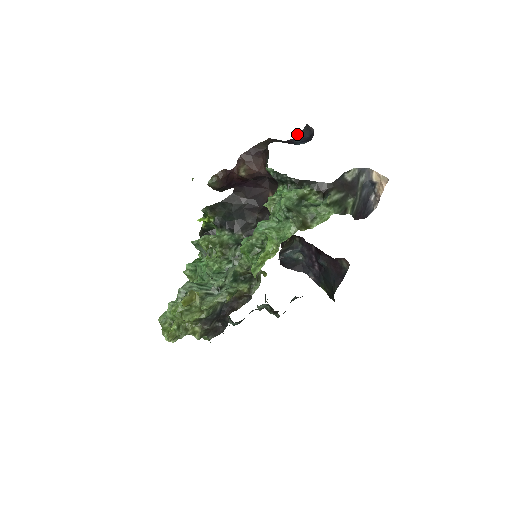
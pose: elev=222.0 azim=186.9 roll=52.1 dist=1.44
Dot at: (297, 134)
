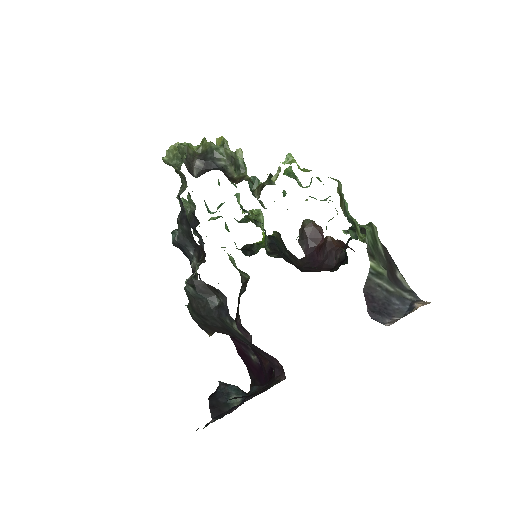
Dot at: occluded
